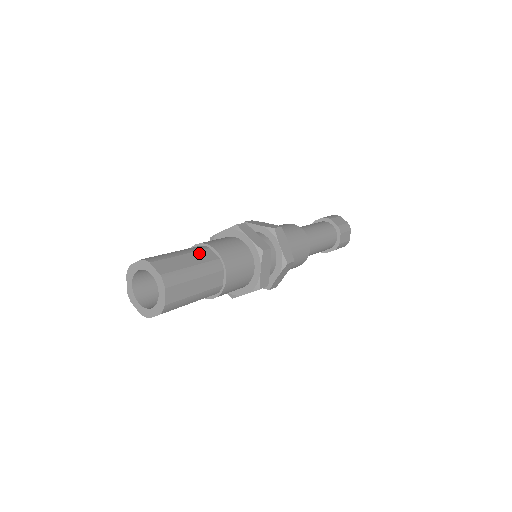
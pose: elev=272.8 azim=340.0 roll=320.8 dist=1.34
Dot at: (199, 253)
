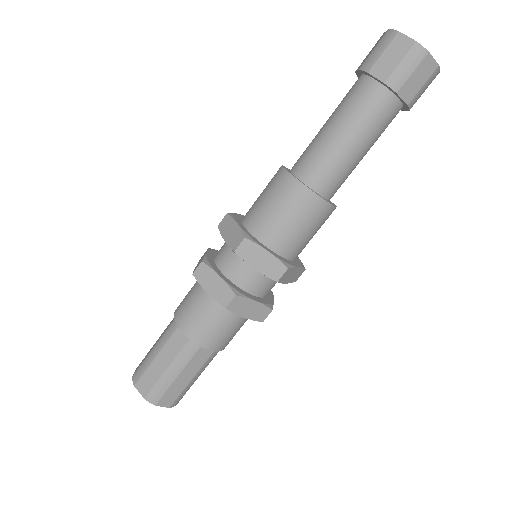
Dot at: (170, 343)
